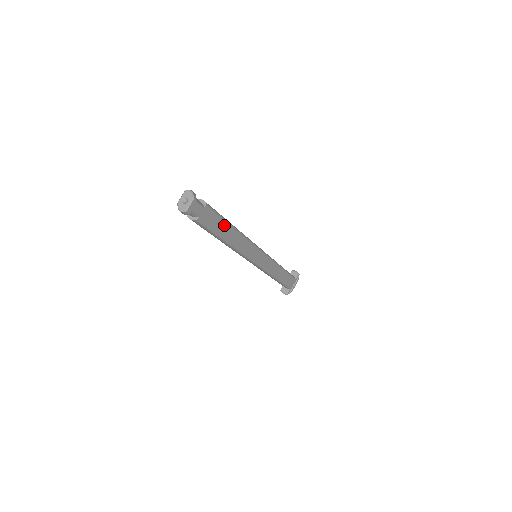
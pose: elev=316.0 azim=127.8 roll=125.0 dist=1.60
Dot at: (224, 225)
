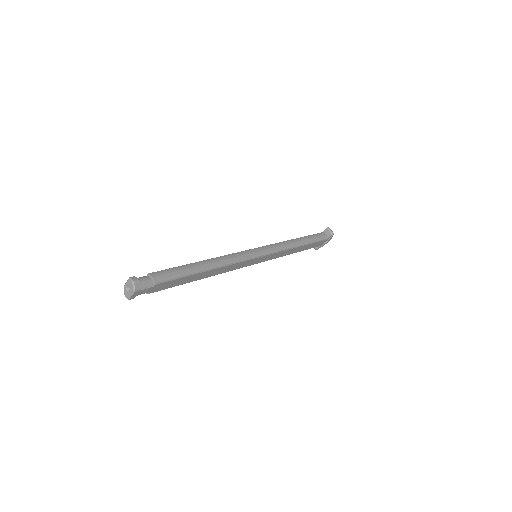
Dot at: (190, 277)
